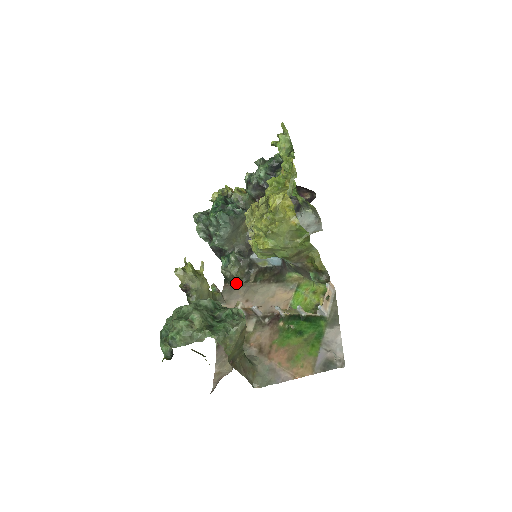
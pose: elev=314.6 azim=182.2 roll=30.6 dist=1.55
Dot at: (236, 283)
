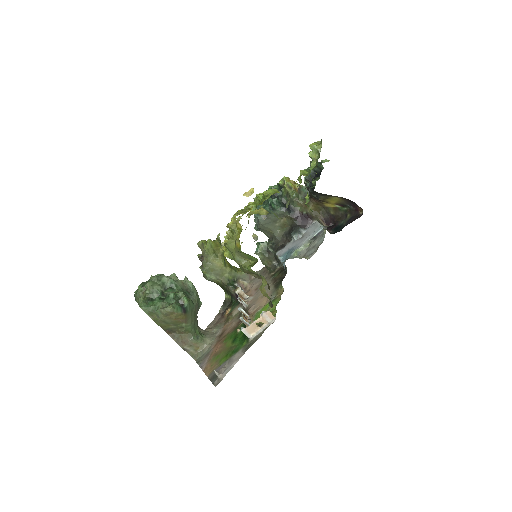
Dot at: occluded
